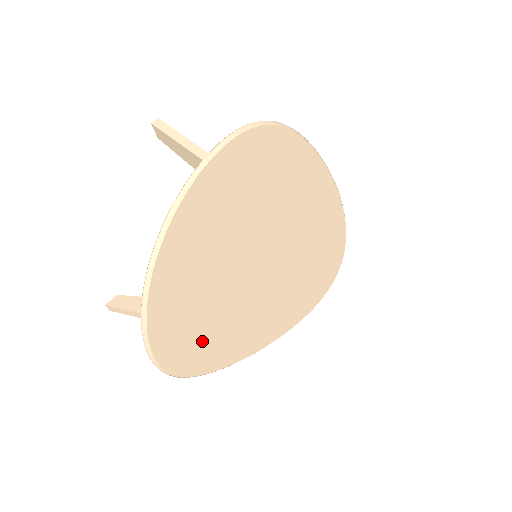
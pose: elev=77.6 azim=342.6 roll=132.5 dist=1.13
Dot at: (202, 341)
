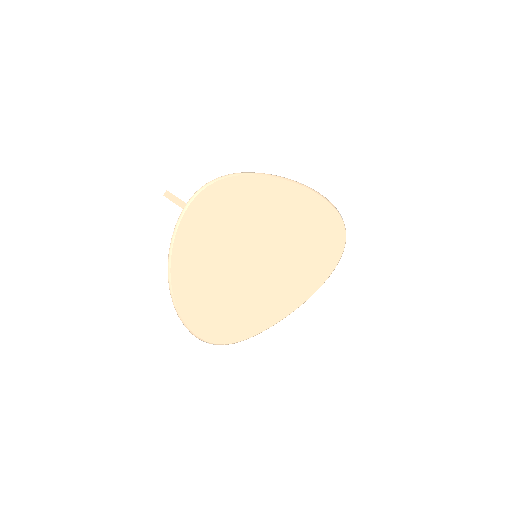
Dot at: (232, 321)
